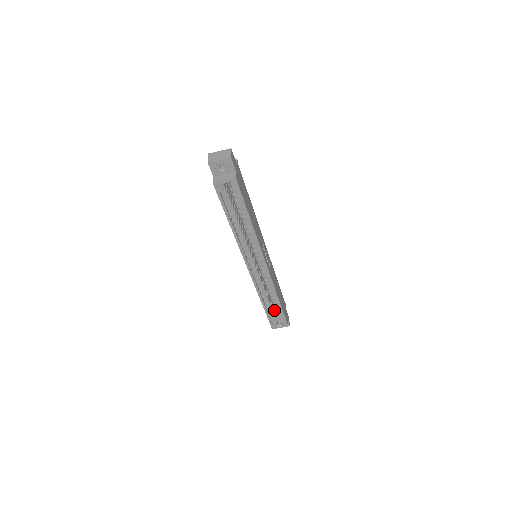
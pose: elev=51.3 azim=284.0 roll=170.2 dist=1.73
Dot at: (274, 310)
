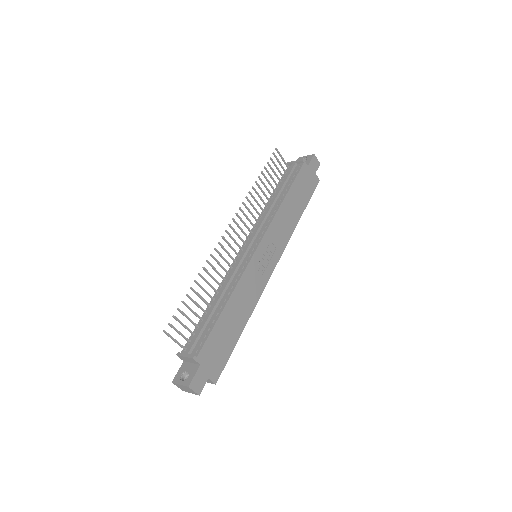
Dot at: occluded
